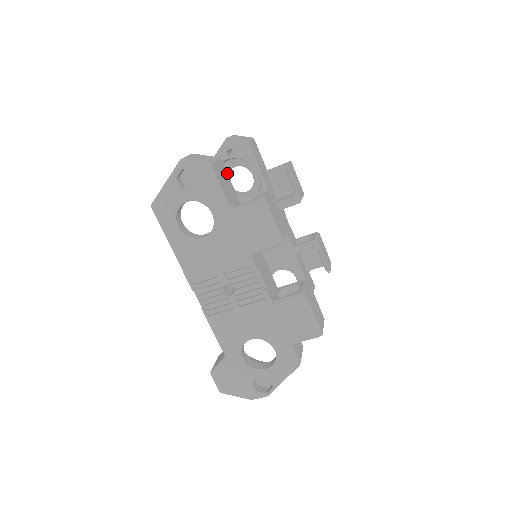
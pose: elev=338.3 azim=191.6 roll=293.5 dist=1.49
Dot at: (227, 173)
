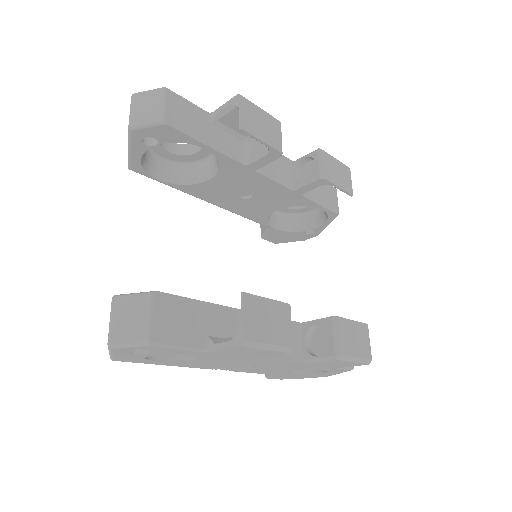
Dot at: occluded
